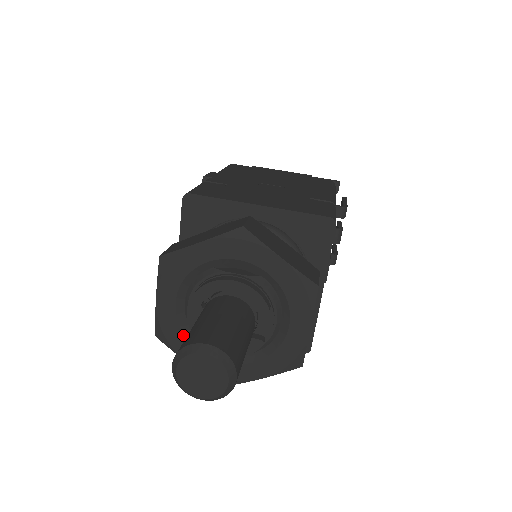
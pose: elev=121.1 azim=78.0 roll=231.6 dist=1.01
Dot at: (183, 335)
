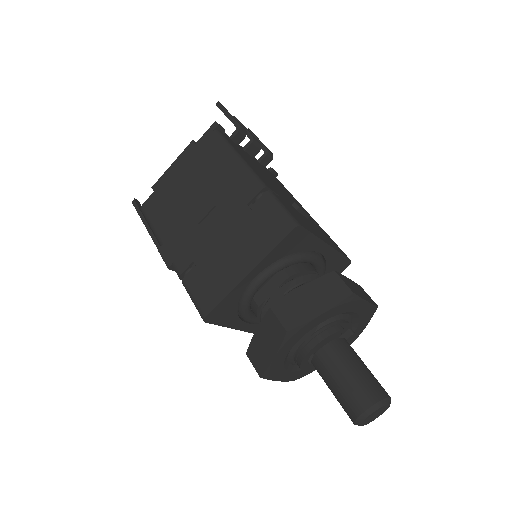
Dot at: occluded
